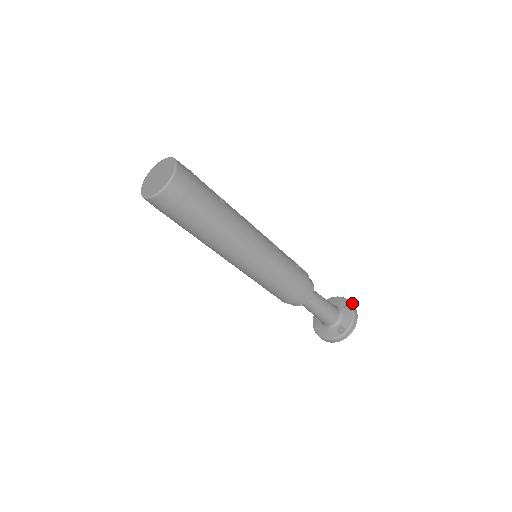
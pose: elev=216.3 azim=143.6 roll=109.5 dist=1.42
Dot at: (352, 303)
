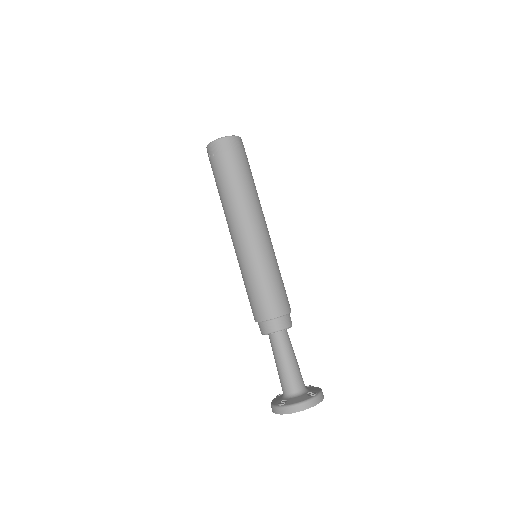
Dot at: occluded
